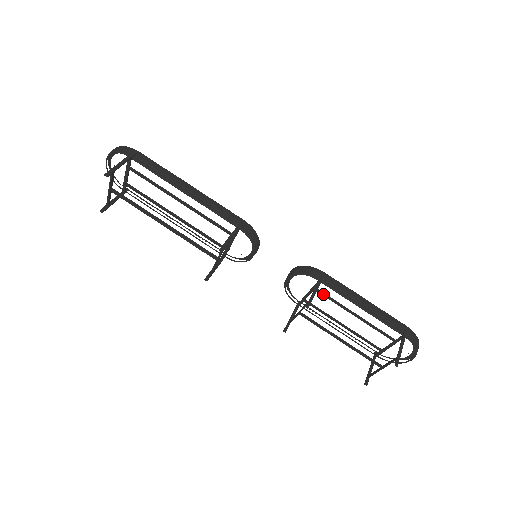
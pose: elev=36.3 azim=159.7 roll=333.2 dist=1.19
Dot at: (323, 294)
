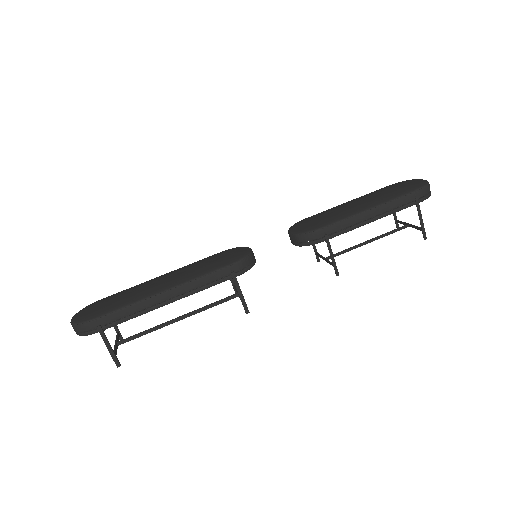
Dot at: occluded
